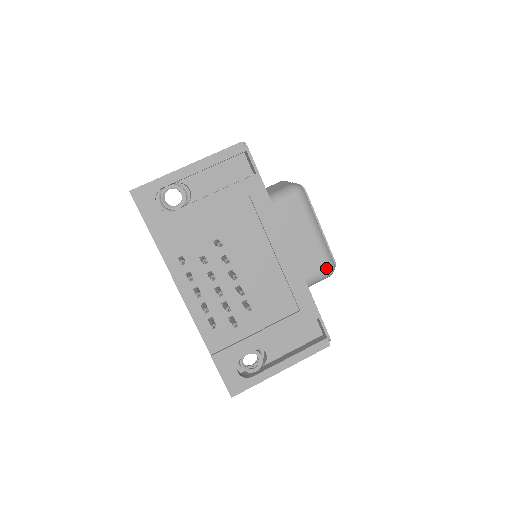
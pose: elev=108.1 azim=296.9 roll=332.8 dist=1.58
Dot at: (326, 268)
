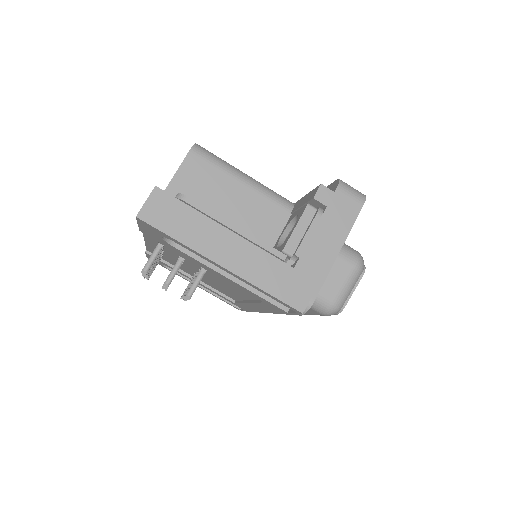
Dot at: occluded
